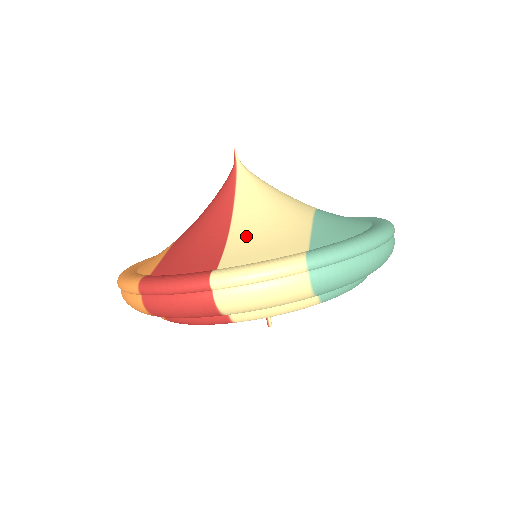
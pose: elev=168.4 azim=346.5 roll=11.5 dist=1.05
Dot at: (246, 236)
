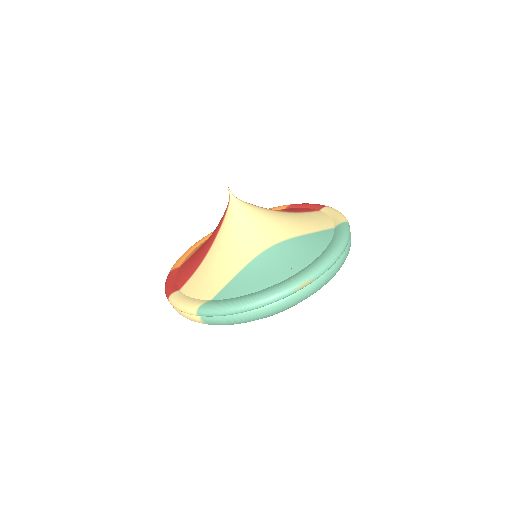
Dot at: (204, 269)
